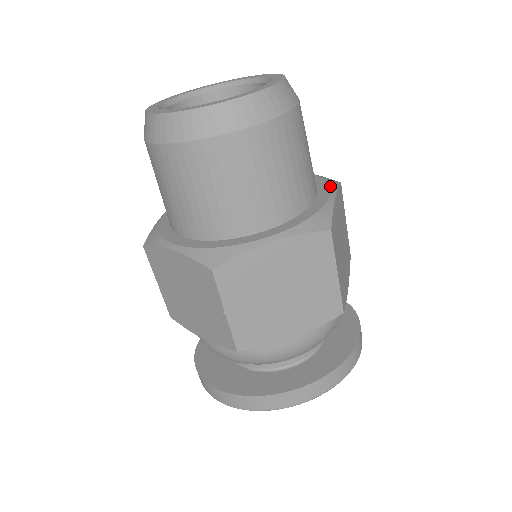
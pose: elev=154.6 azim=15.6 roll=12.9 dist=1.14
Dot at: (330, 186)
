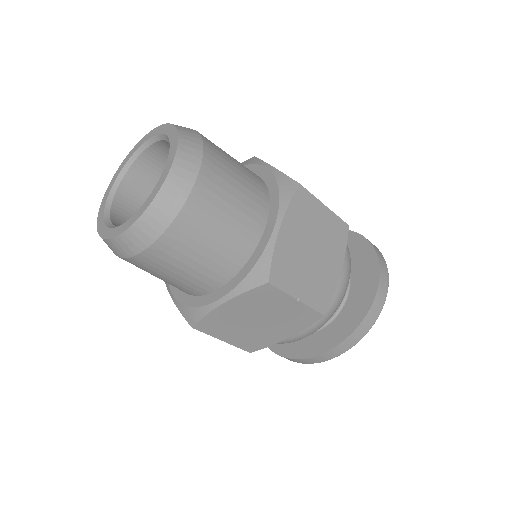
Dot at: (279, 207)
